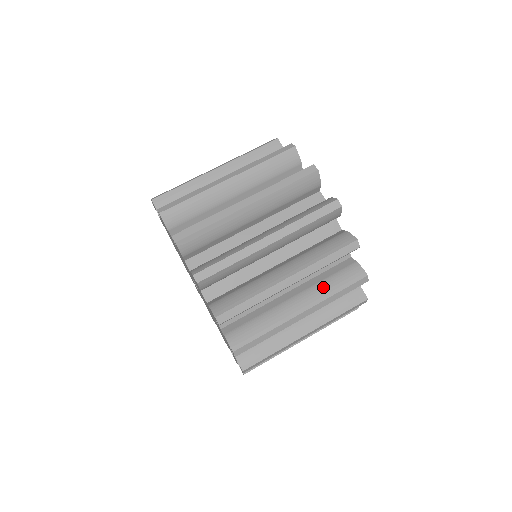
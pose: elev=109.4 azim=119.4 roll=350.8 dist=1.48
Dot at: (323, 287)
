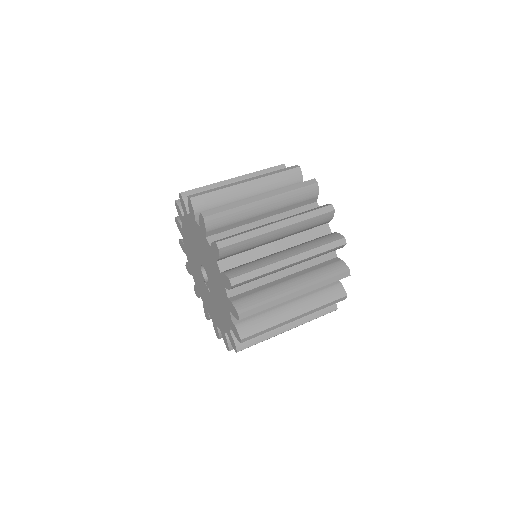
Dot at: (314, 274)
